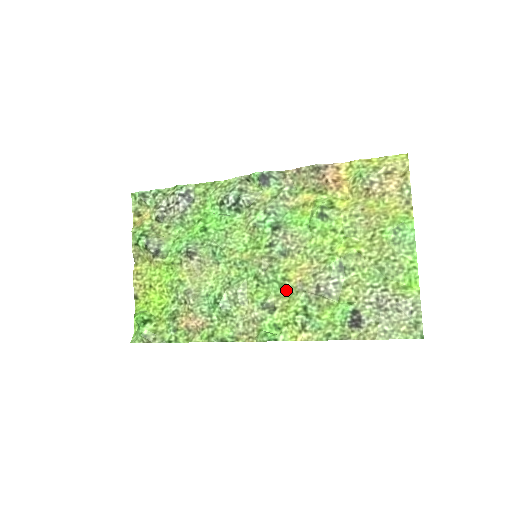
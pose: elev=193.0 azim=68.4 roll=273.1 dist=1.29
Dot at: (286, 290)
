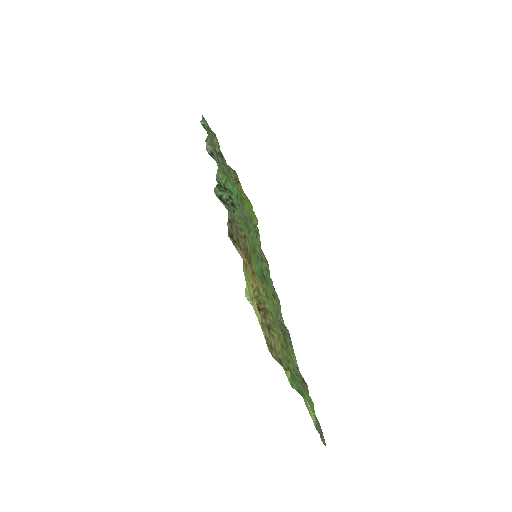
Dot at: (277, 301)
